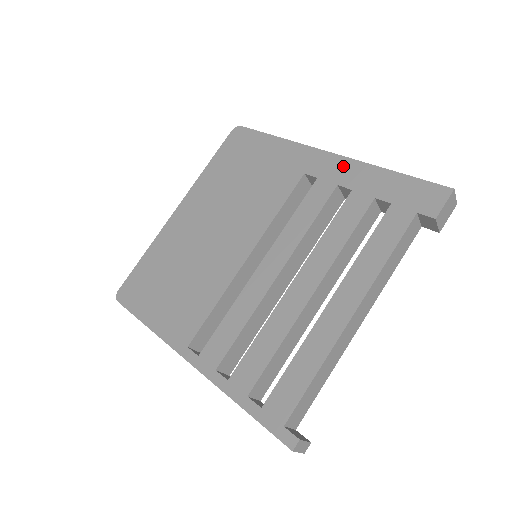
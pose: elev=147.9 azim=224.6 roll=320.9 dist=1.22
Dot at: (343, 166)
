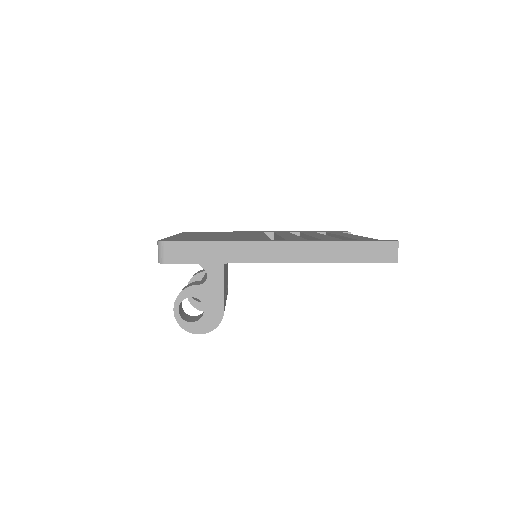
Dot at: (284, 231)
